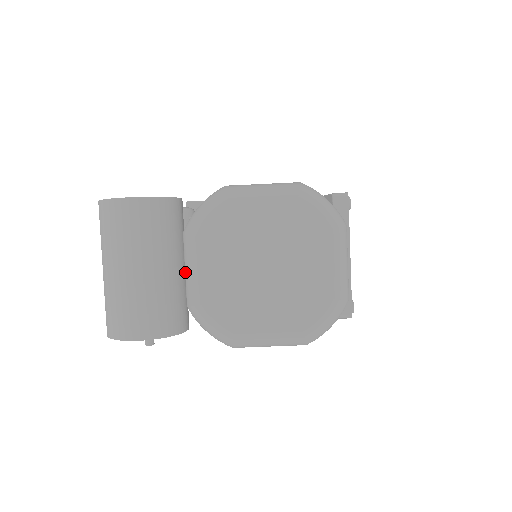
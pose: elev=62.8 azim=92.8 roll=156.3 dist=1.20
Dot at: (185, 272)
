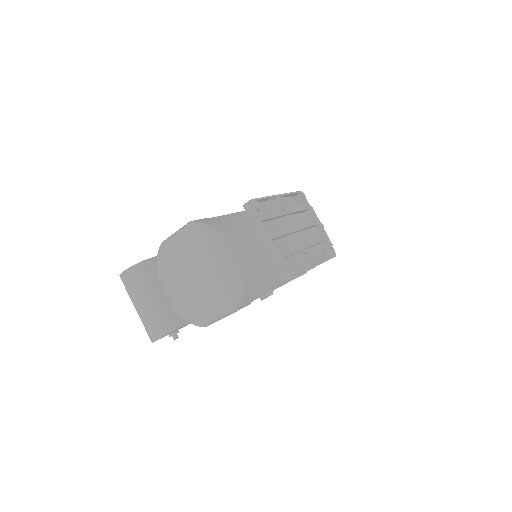
Dot at: occluded
